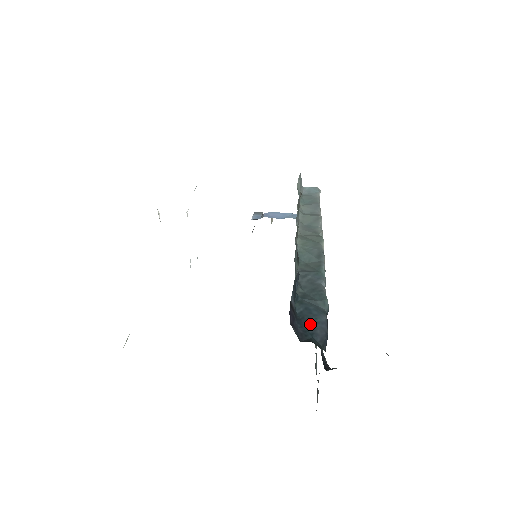
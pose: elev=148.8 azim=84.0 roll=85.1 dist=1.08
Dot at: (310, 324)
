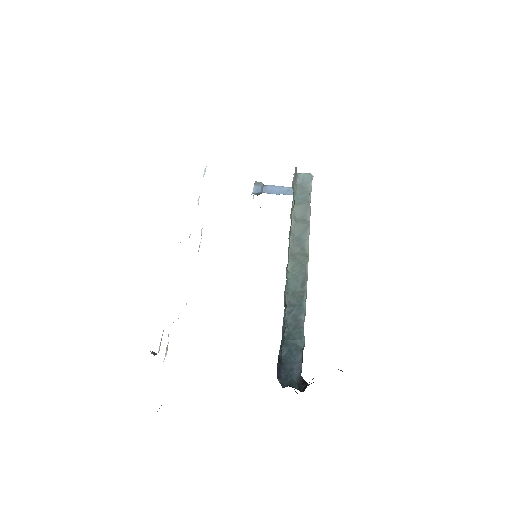
Dot at: (290, 366)
